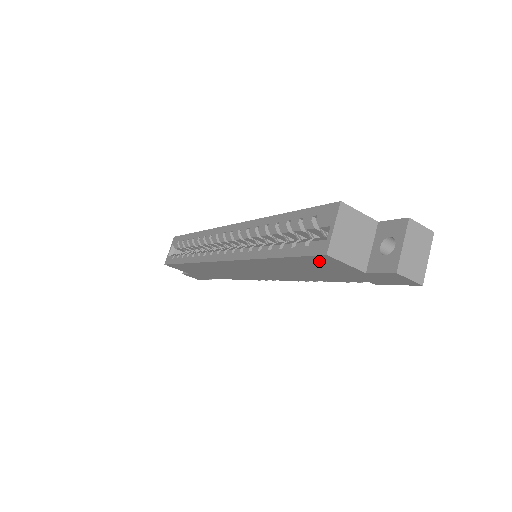
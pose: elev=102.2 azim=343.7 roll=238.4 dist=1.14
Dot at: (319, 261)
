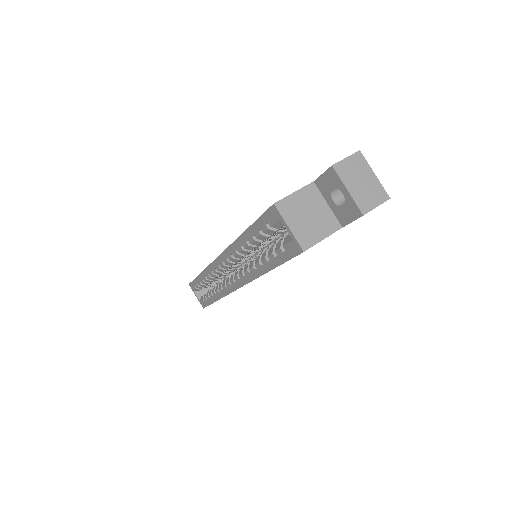
Dot at: occluded
